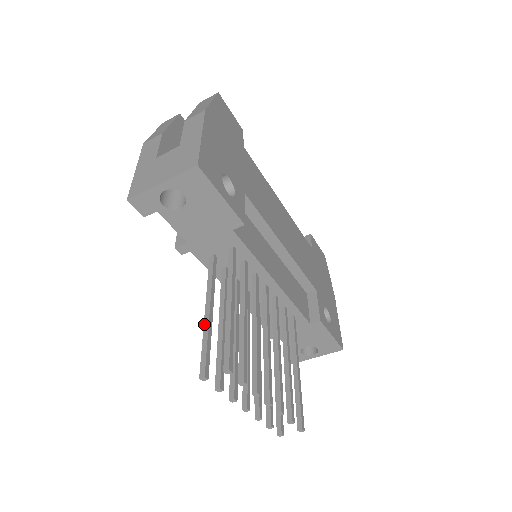
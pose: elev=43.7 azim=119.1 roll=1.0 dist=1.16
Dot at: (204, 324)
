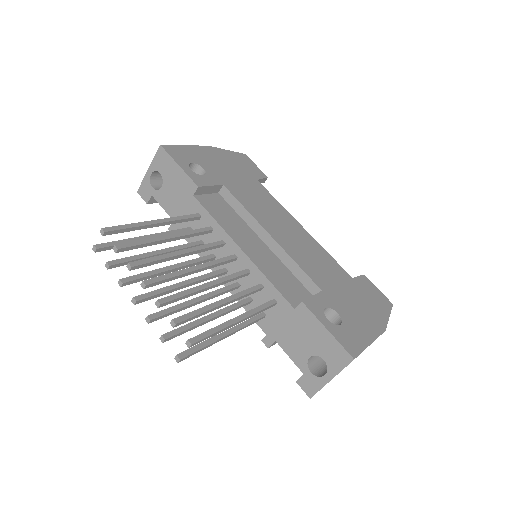
Dot at: (134, 240)
